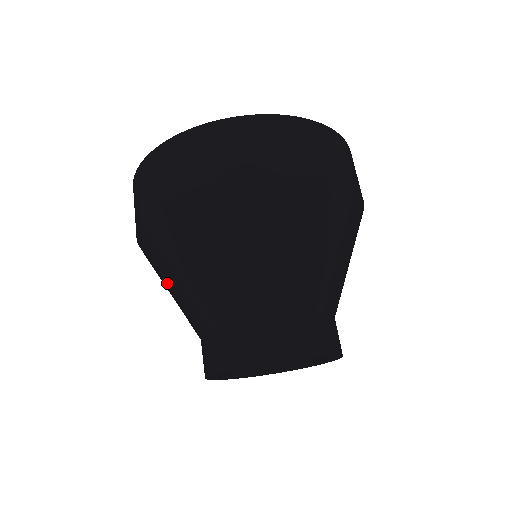
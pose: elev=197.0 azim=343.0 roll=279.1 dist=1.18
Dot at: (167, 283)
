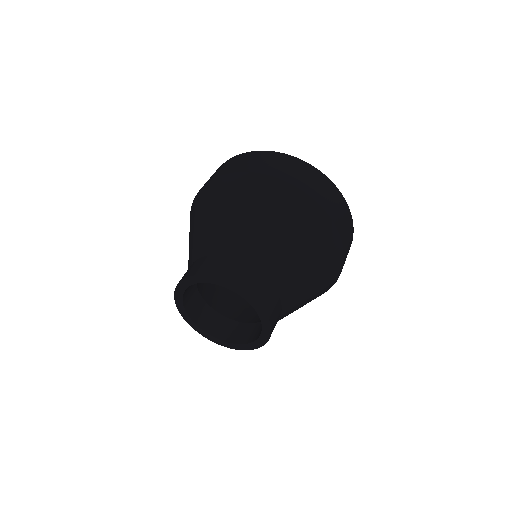
Dot at: (220, 211)
